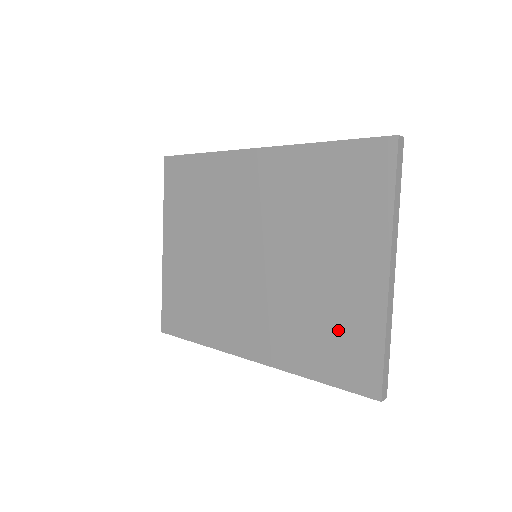
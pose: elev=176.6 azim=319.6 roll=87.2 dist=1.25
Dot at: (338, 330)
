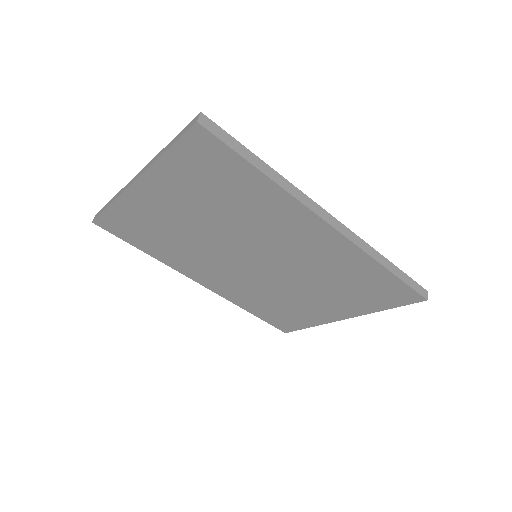
Dot at: (288, 313)
